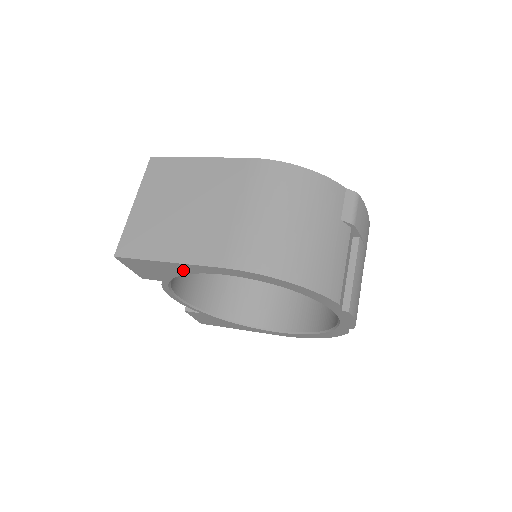
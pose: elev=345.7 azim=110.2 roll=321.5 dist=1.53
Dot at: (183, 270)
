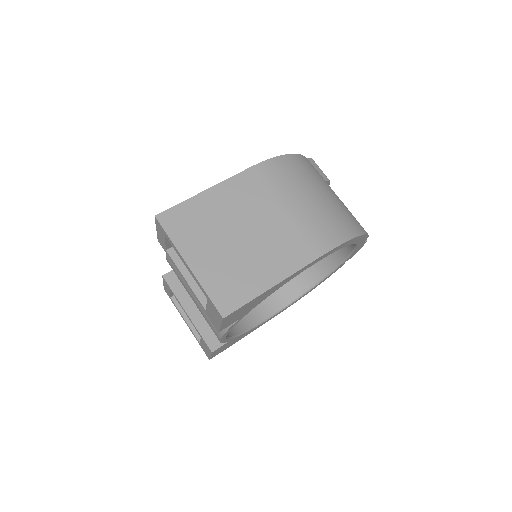
Dot at: (280, 286)
